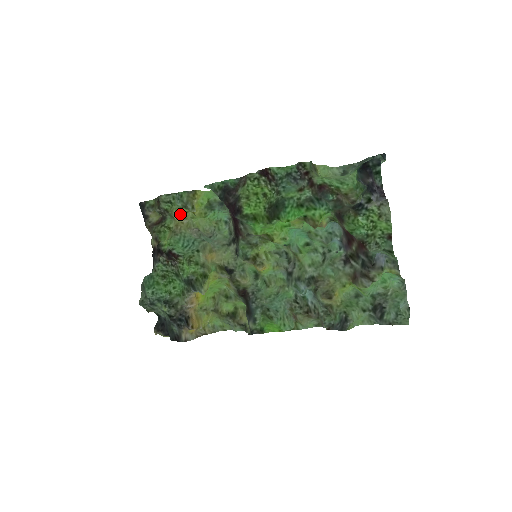
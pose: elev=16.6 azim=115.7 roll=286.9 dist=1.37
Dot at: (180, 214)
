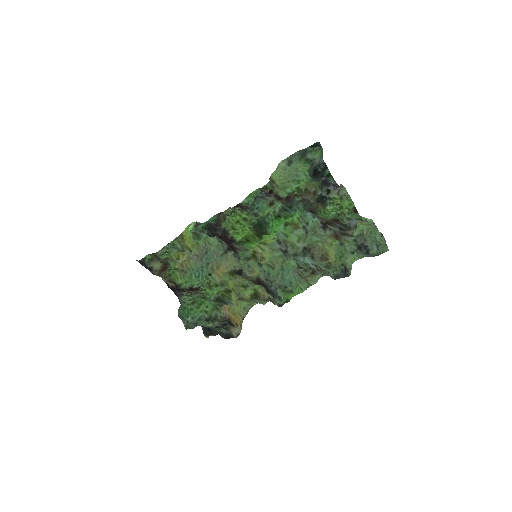
Dot at: (179, 256)
